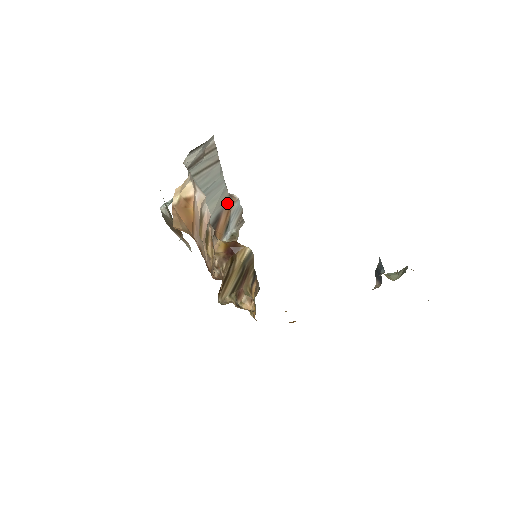
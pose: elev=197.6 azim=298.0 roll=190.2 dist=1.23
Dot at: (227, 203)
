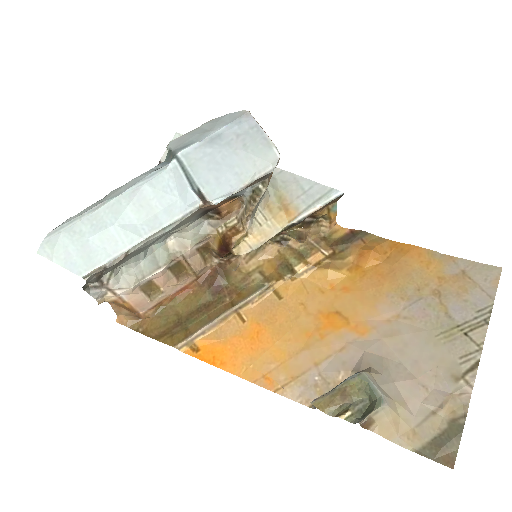
Dot at: (204, 207)
